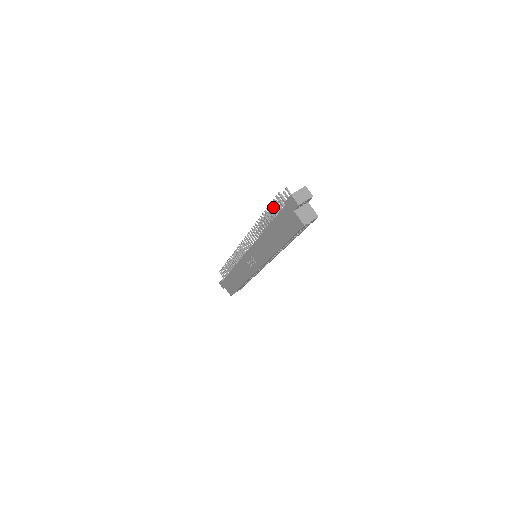
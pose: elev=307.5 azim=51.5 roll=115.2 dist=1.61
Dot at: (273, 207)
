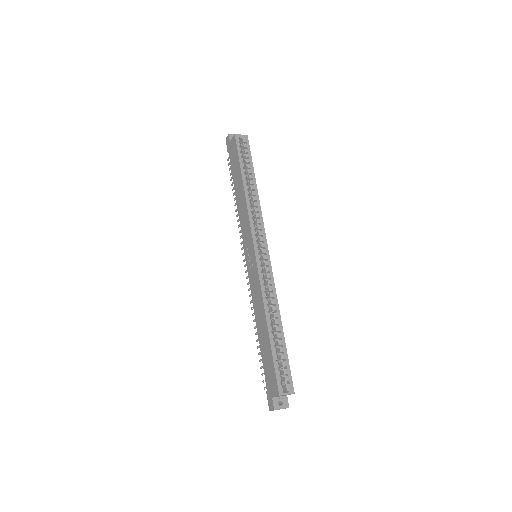
Dot at: occluded
